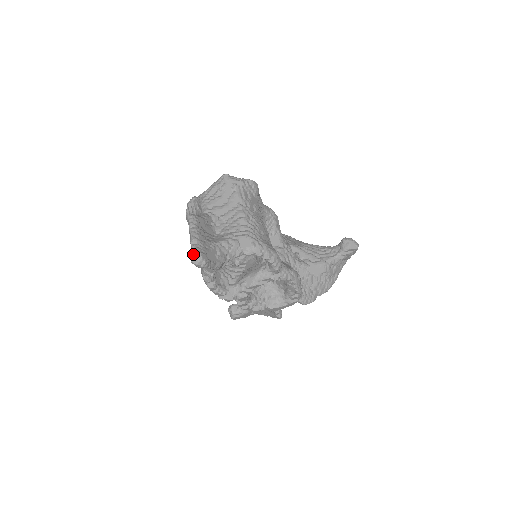
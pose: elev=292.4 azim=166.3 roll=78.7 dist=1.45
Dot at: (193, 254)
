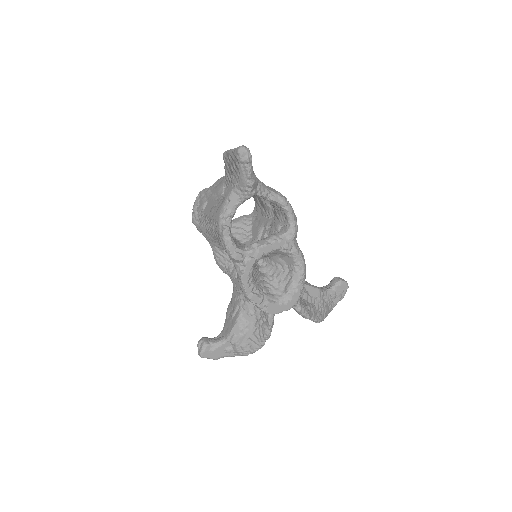
Dot at: occluded
